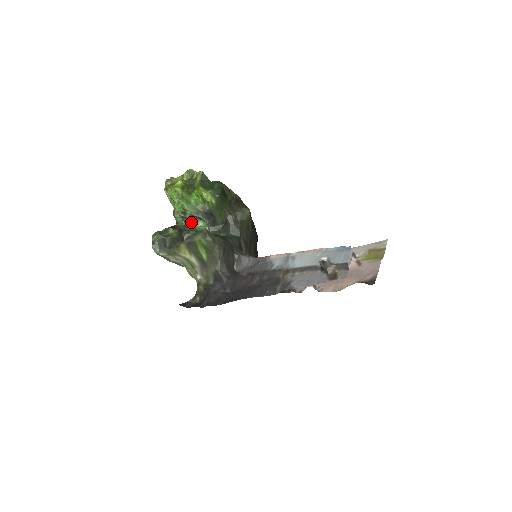
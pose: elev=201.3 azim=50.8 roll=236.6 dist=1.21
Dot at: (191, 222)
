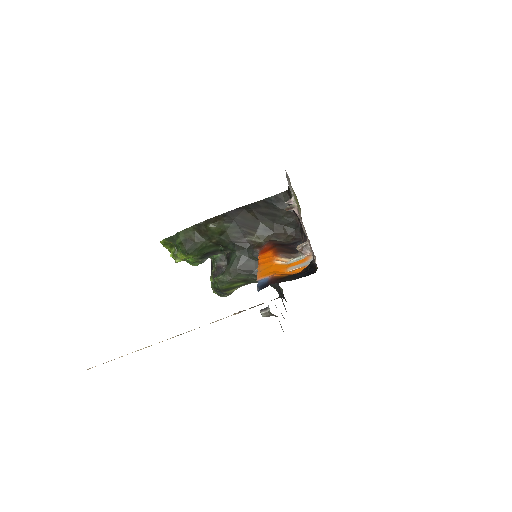
Dot at: occluded
